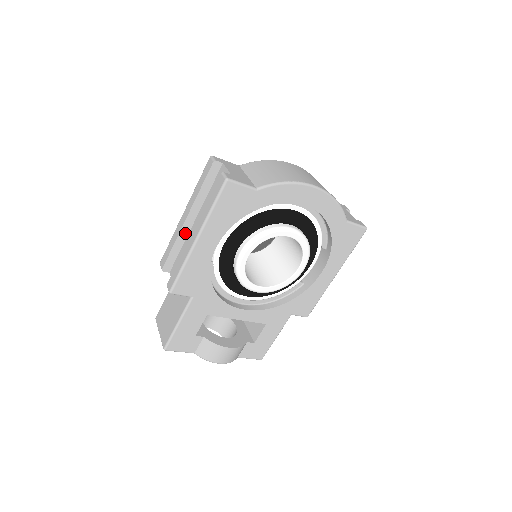
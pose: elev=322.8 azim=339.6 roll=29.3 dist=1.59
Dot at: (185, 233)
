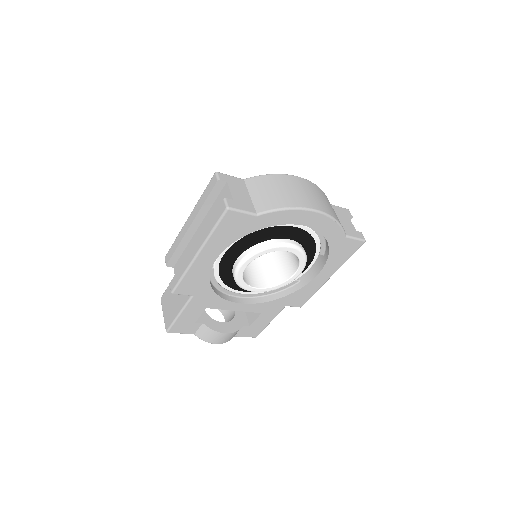
Dot at: (188, 237)
